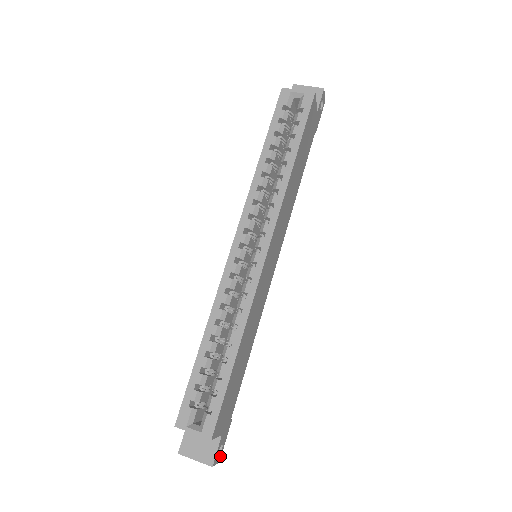
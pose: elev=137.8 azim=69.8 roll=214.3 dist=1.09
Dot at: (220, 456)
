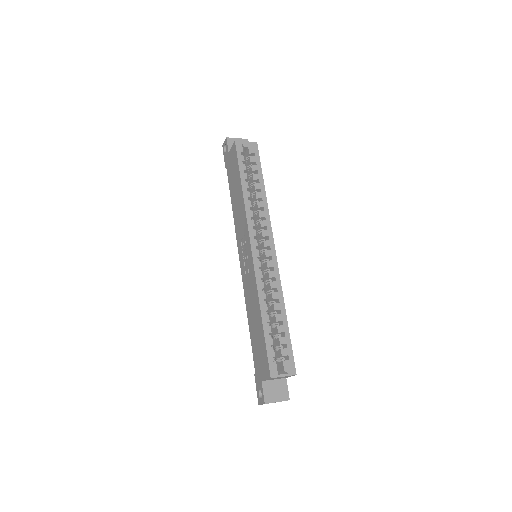
Dot at: occluded
